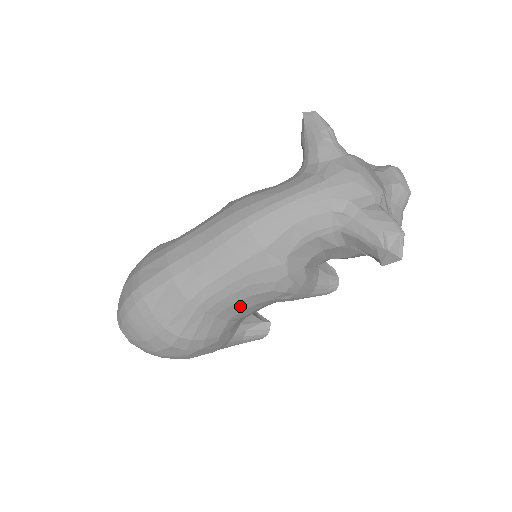
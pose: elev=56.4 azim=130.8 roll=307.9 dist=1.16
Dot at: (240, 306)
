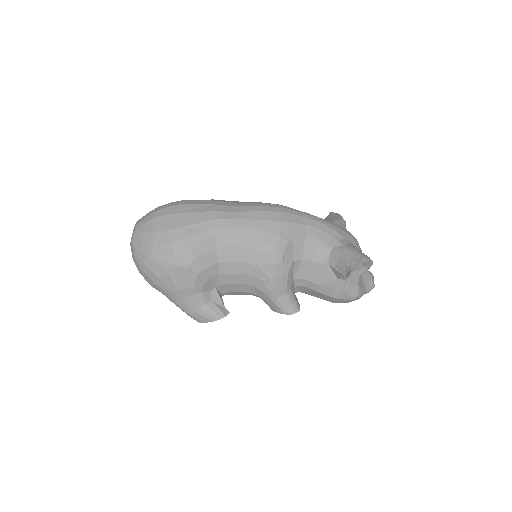
Dot at: (237, 254)
